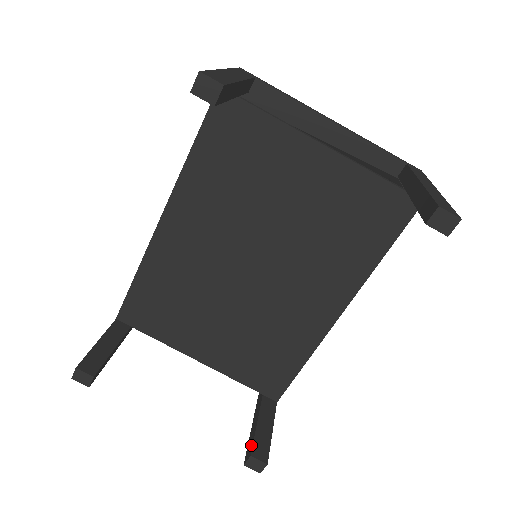
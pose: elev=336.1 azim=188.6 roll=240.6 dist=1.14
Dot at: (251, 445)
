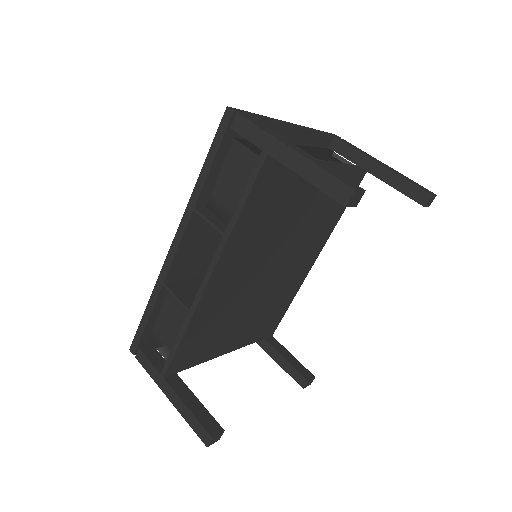
Dot at: (299, 375)
